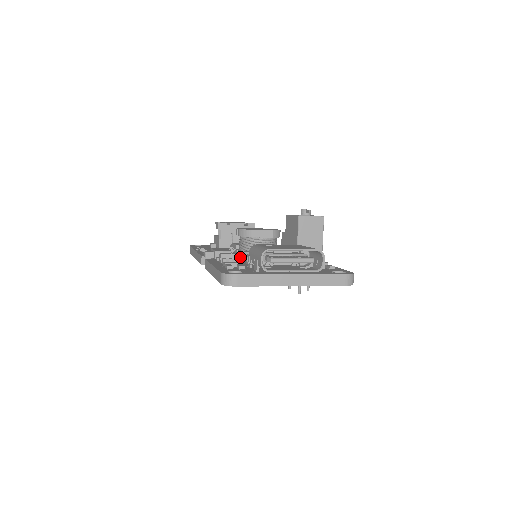
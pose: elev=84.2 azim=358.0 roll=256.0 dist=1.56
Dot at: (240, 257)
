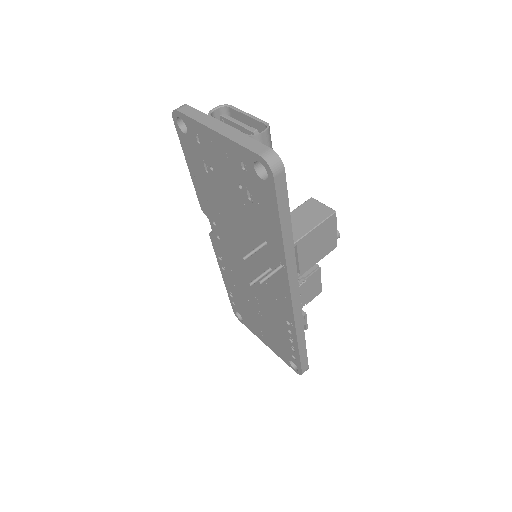
Dot at: occluded
